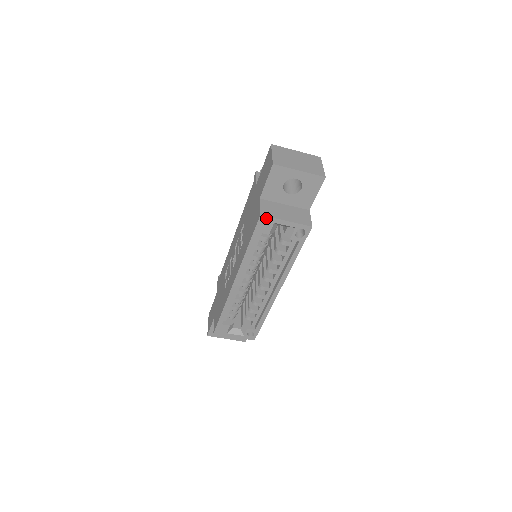
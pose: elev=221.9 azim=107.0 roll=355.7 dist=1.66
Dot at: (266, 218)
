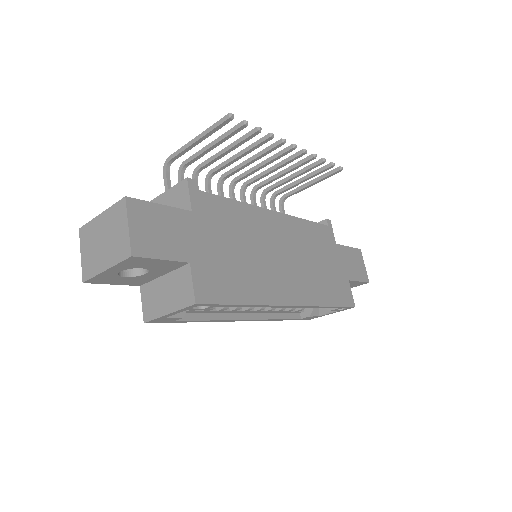
Dot at: (152, 321)
